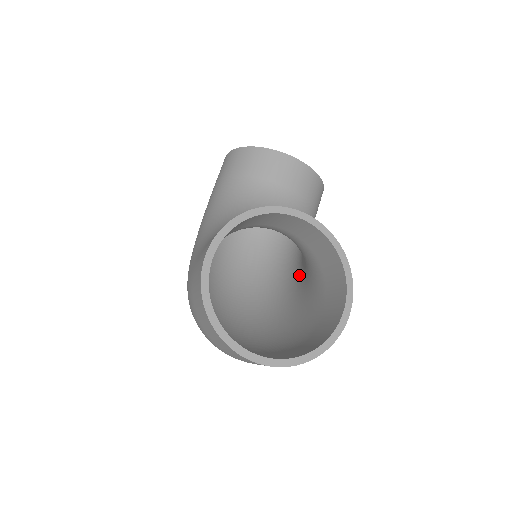
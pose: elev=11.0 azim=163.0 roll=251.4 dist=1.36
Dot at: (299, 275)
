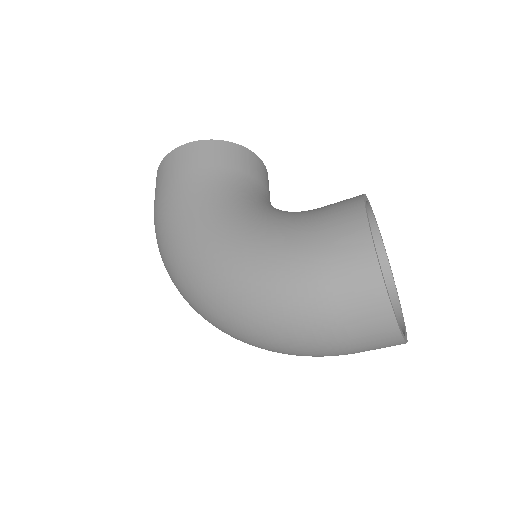
Dot at: occluded
